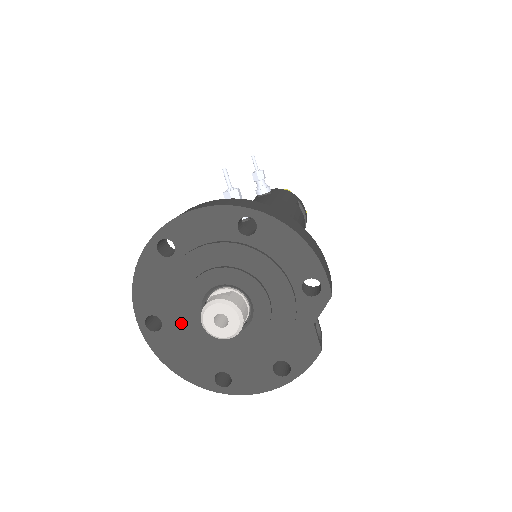
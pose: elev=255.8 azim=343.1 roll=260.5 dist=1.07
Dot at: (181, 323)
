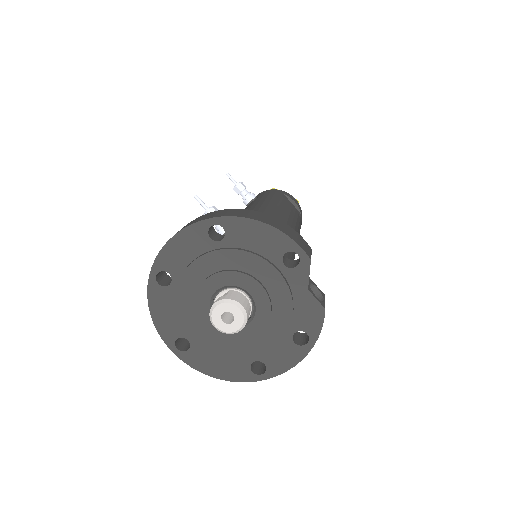
Dot at: (203, 335)
